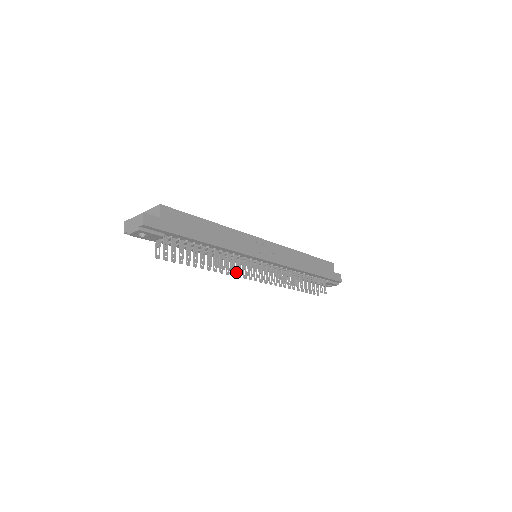
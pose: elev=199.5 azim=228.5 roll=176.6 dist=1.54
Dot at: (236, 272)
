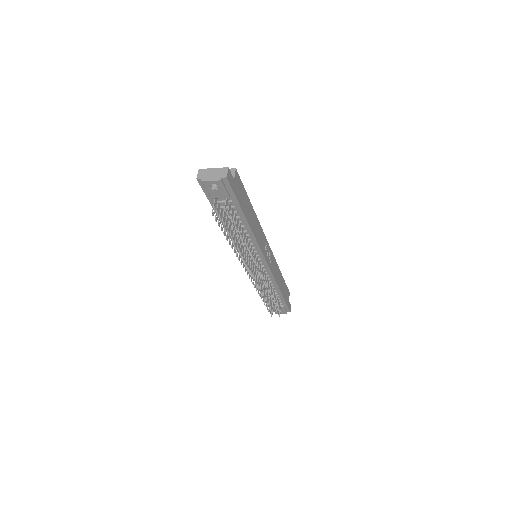
Dot at: (249, 260)
